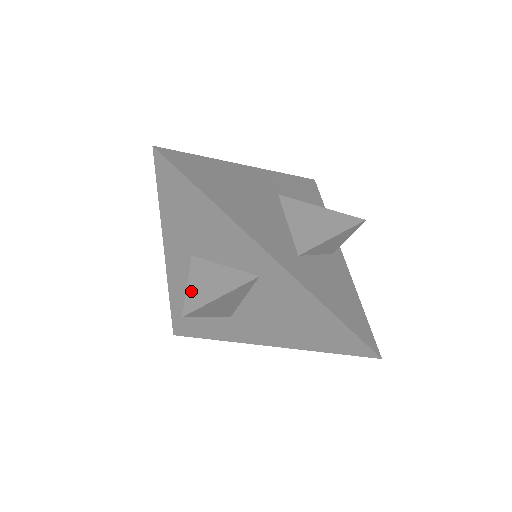
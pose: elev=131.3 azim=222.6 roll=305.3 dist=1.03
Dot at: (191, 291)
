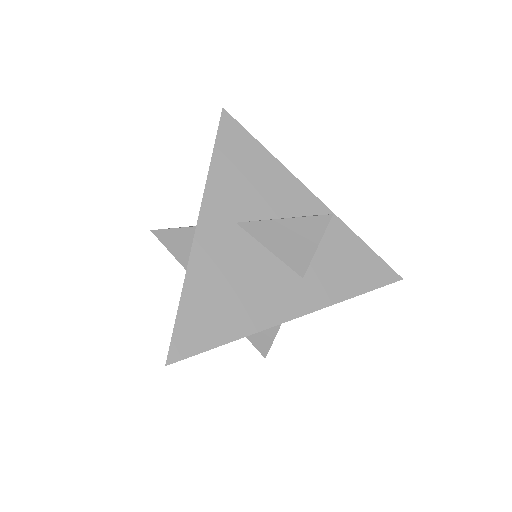
Dot at: (253, 340)
